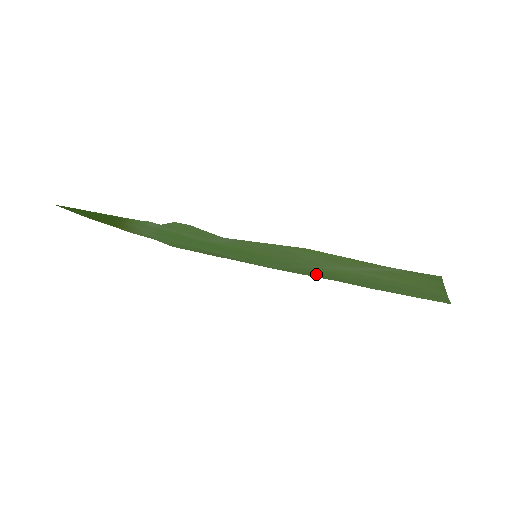
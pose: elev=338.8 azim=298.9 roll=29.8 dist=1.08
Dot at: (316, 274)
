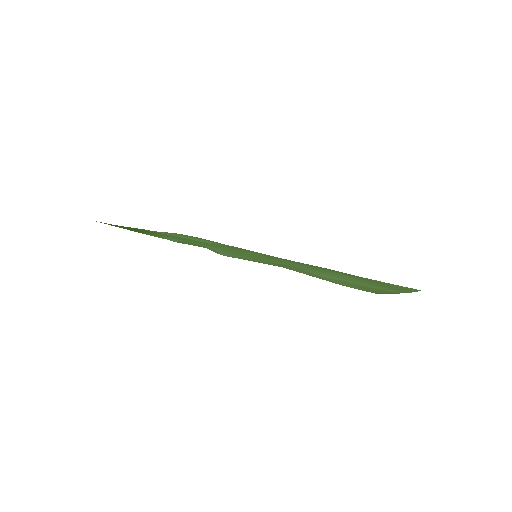
Dot at: (310, 265)
